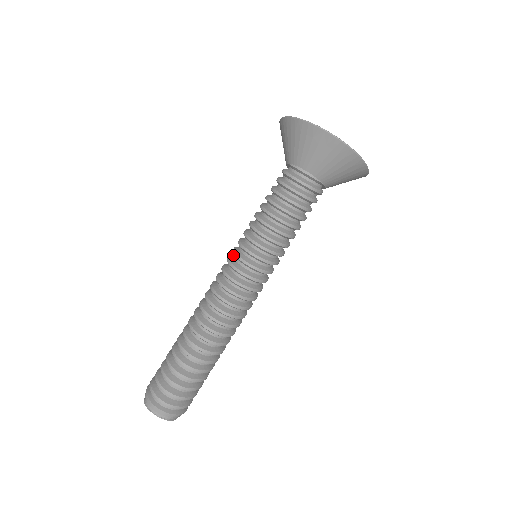
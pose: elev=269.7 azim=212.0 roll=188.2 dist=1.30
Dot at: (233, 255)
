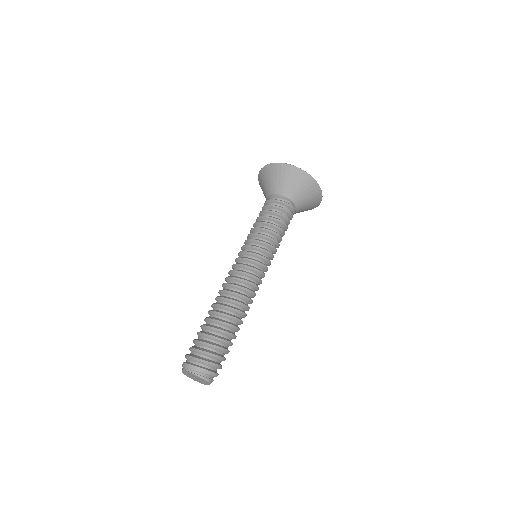
Dot at: occluded
